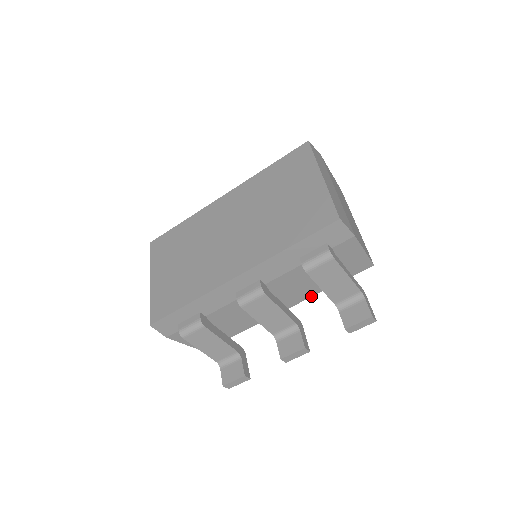
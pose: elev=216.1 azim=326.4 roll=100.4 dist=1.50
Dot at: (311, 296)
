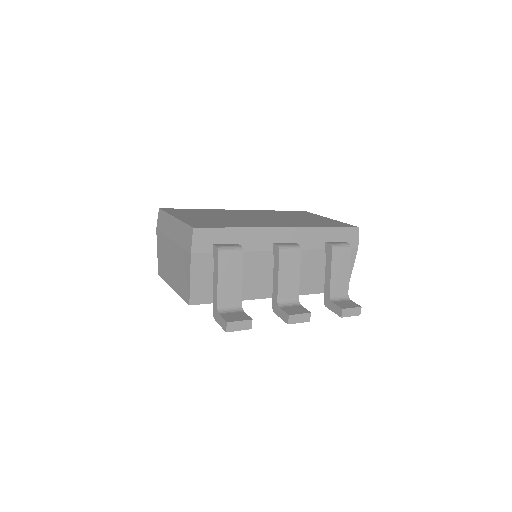
Dot at: (301, 294)
